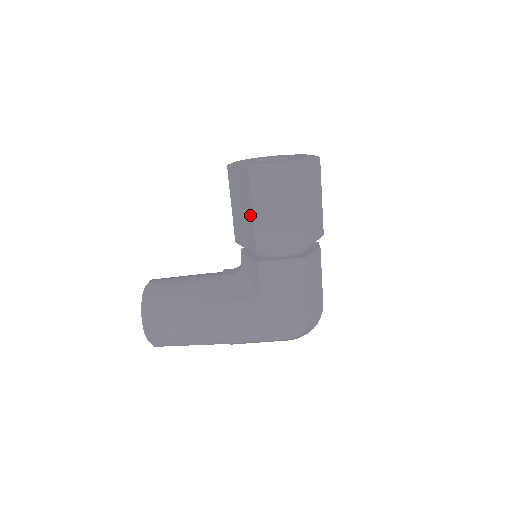
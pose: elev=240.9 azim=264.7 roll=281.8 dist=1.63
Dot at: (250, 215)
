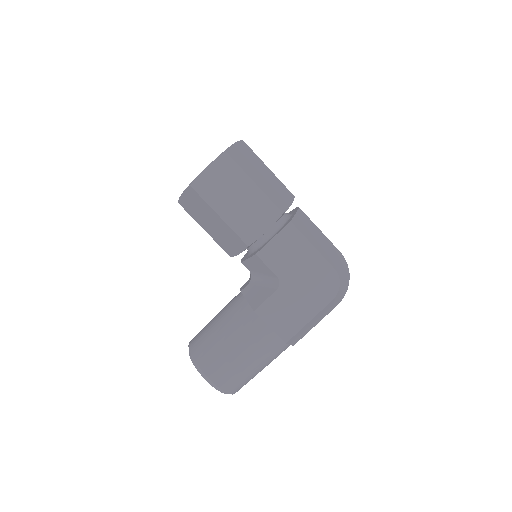
Dot at: (221, 222)
